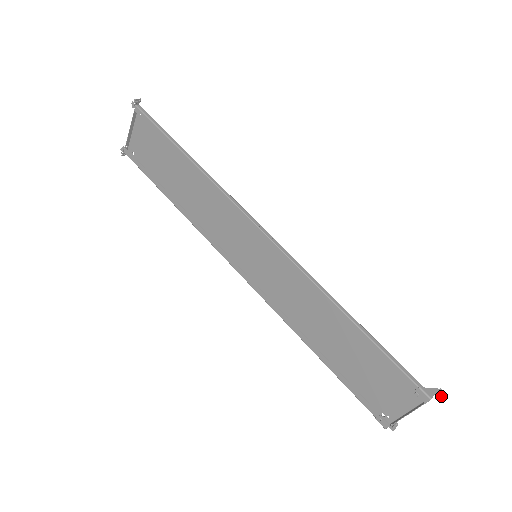
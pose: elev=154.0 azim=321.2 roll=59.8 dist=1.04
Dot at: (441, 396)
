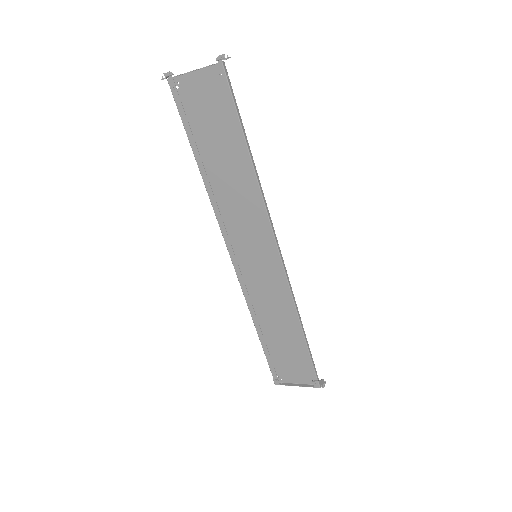
Dot at: occluded
